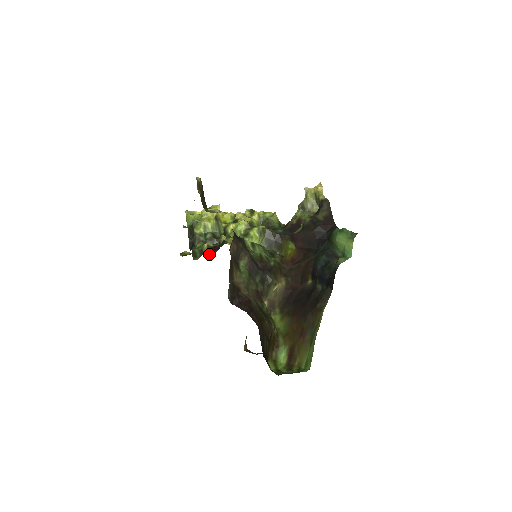
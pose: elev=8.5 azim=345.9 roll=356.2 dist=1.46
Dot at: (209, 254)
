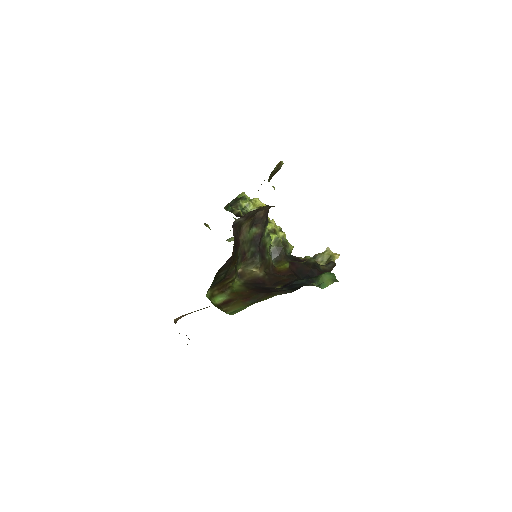
Dot at: (236, 215)
